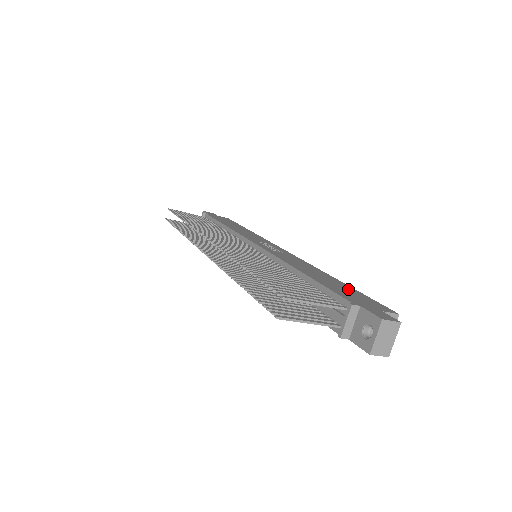
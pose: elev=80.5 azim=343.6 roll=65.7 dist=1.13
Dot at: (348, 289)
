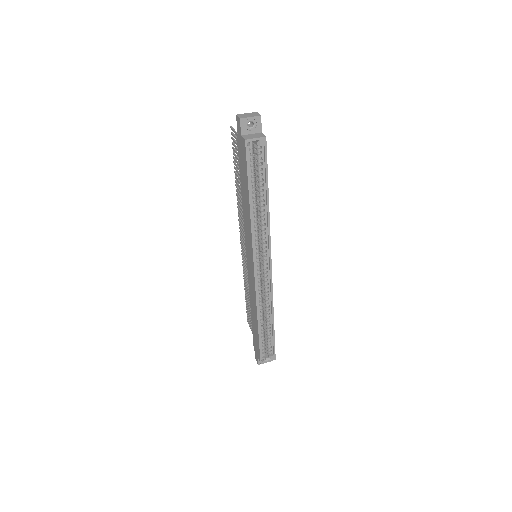
Dot at: occluded
